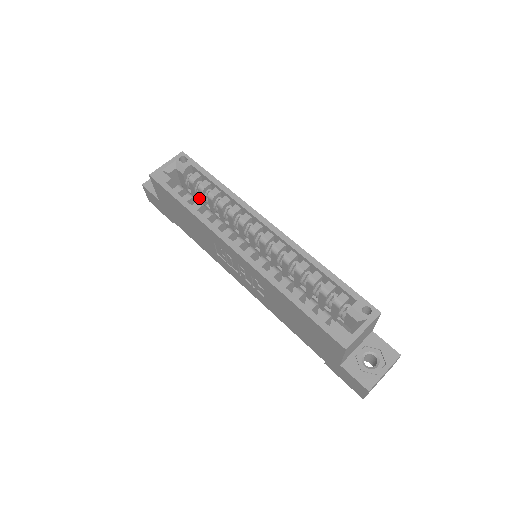
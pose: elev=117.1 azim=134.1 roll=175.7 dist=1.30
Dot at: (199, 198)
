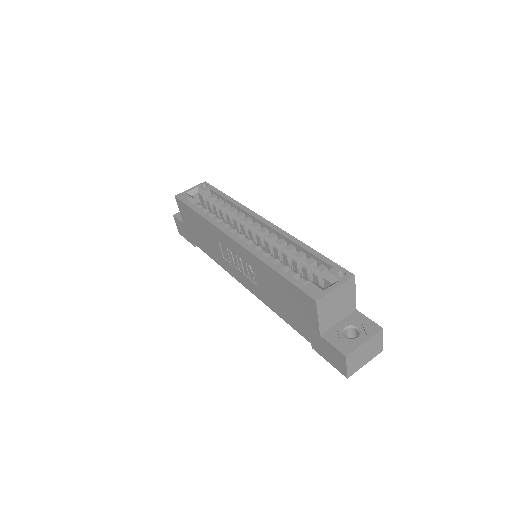
Dot at: occluded
